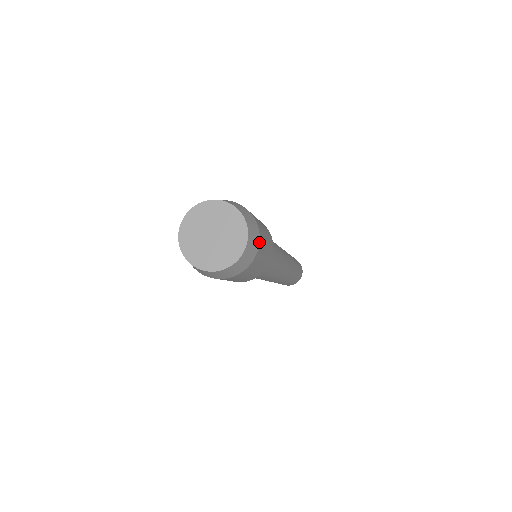
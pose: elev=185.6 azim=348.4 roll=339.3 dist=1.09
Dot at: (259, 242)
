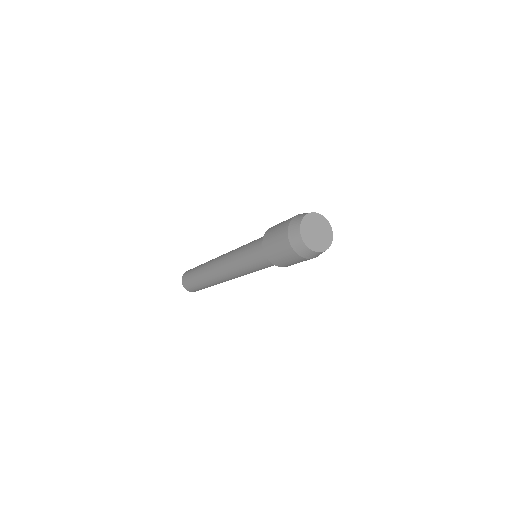
Dot at: occluded
